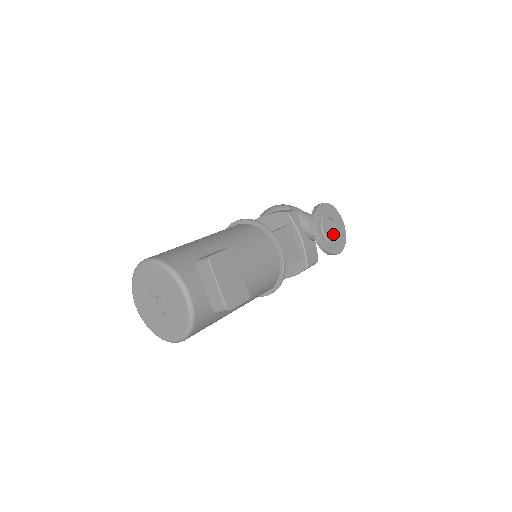
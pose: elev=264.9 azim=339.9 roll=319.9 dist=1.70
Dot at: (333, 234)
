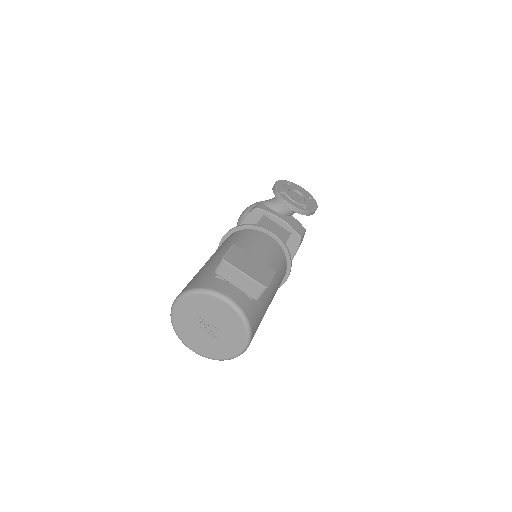
Dot at: (301, 199)
